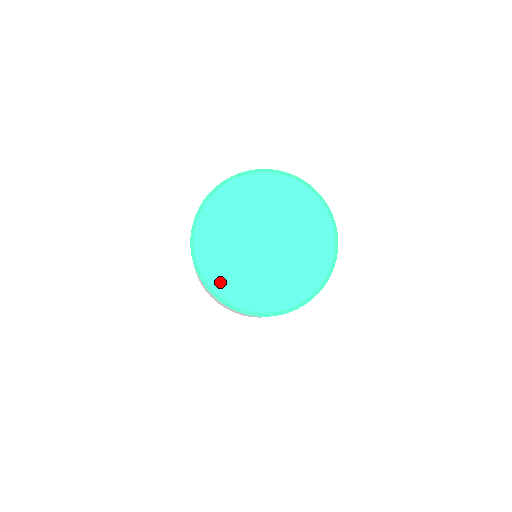
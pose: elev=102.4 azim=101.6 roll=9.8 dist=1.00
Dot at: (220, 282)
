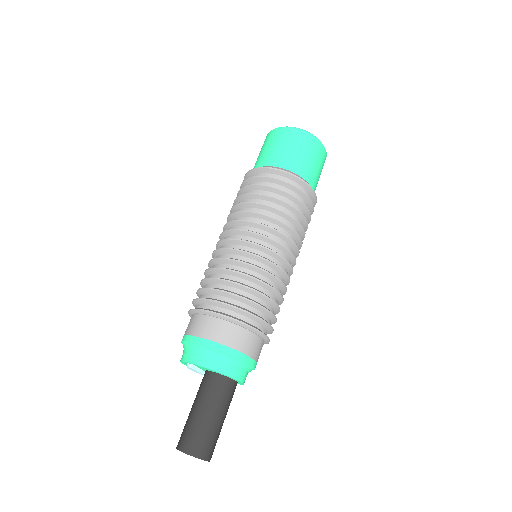
Dot at: occluded
